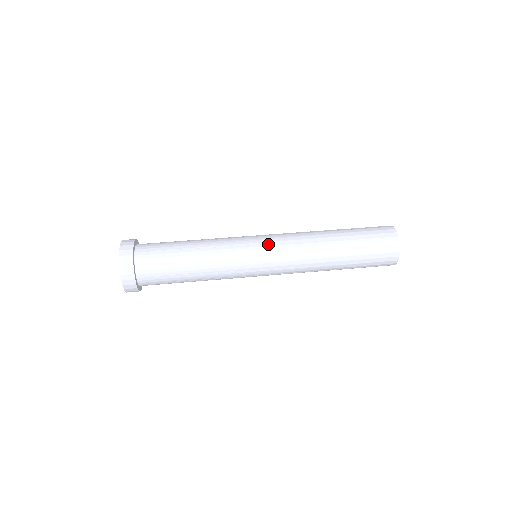
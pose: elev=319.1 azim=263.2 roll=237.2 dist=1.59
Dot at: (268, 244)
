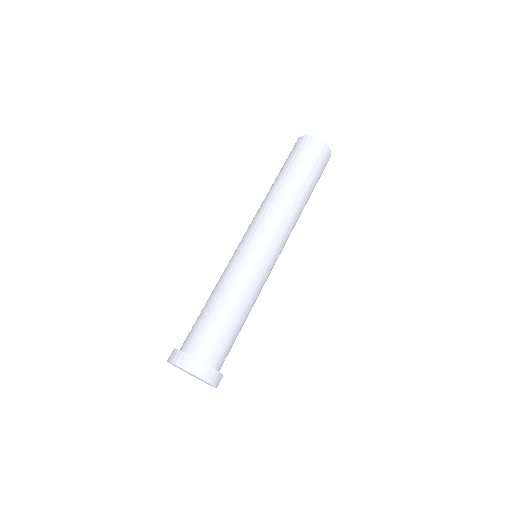
Dot at: (273, 247)
